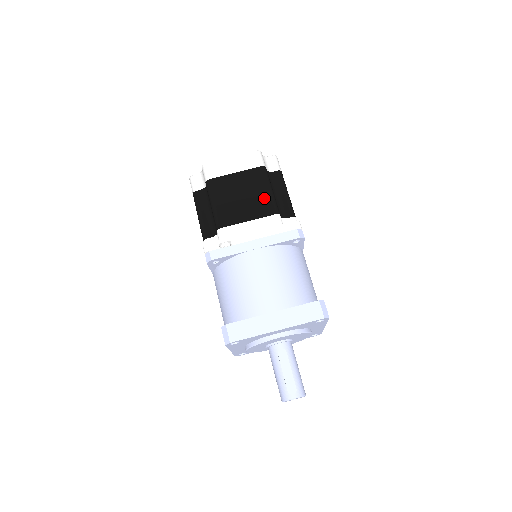
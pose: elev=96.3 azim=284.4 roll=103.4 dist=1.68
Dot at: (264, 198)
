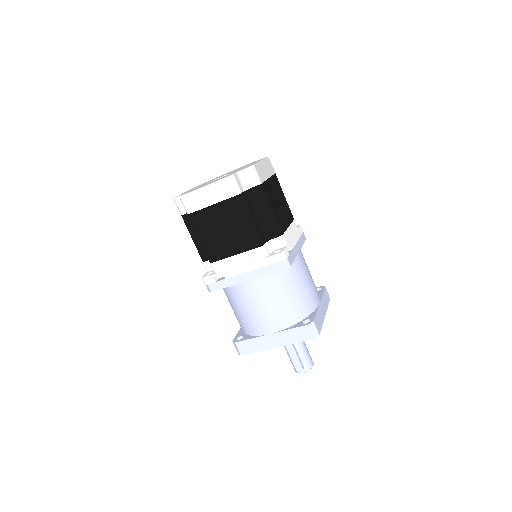
Dot at: (245, 231)
